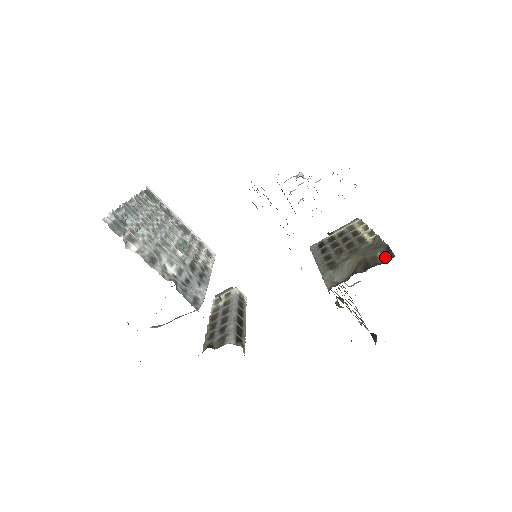
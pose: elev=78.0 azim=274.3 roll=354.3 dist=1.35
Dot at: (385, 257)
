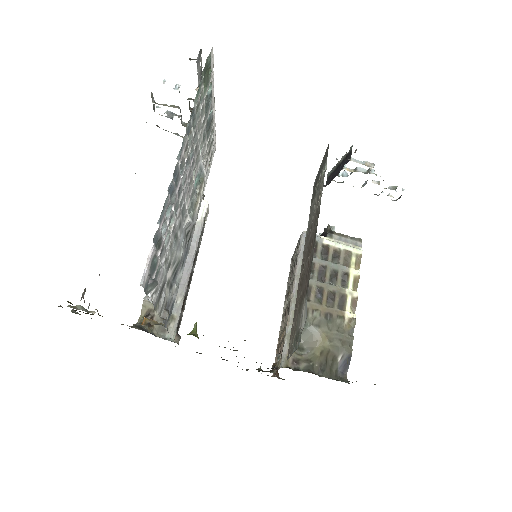
Dot at: (341, 368)
